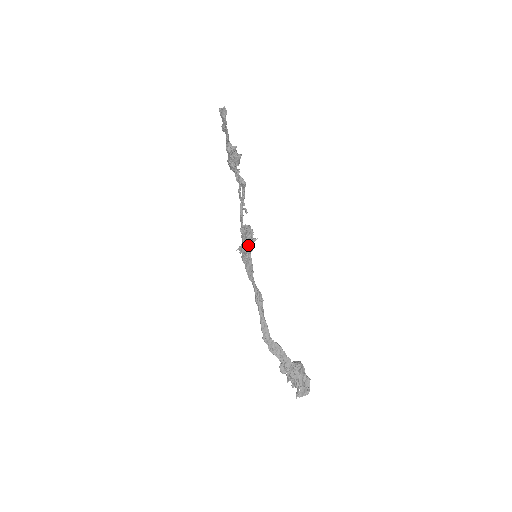
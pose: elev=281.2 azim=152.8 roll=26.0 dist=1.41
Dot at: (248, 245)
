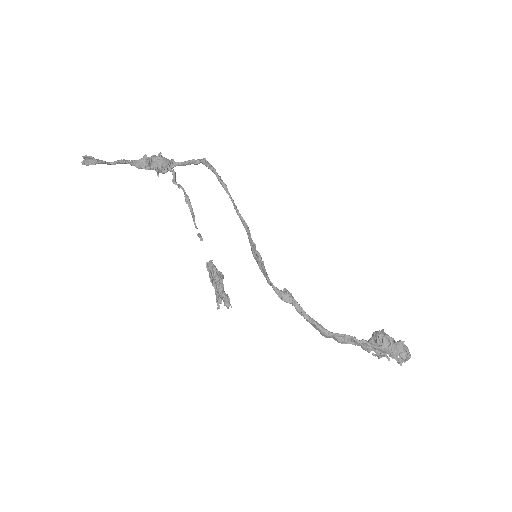
Dot at: (218, 297)
